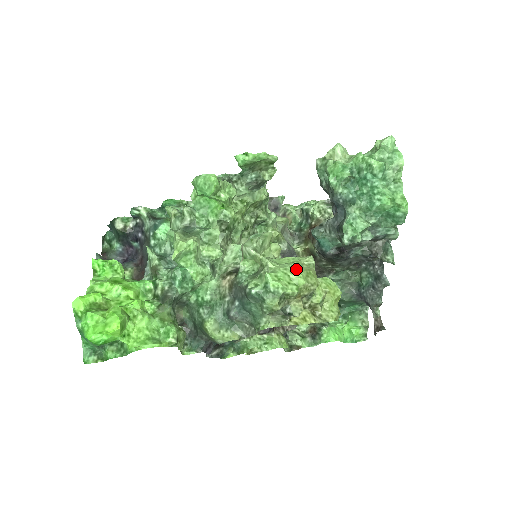
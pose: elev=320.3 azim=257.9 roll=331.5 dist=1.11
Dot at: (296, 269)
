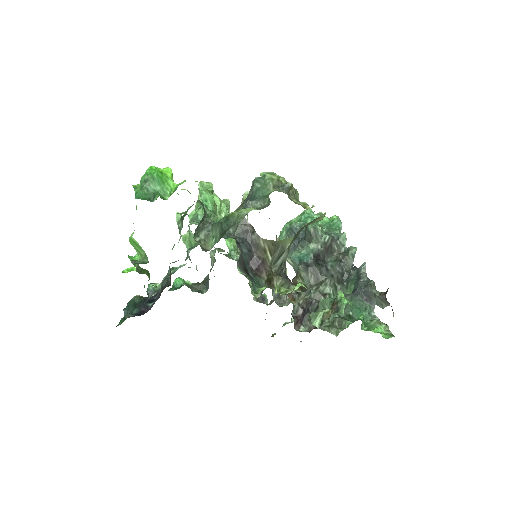
Dot at: occluded
